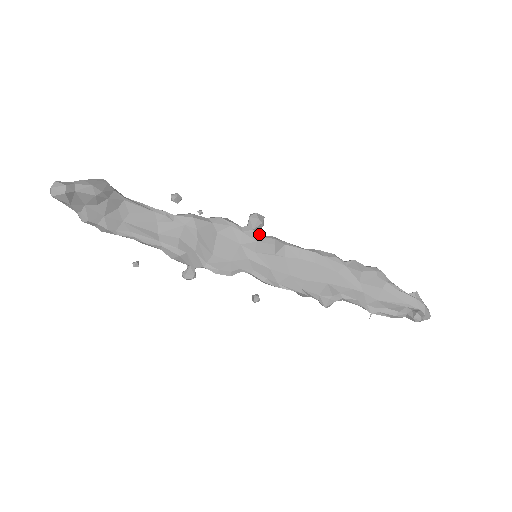
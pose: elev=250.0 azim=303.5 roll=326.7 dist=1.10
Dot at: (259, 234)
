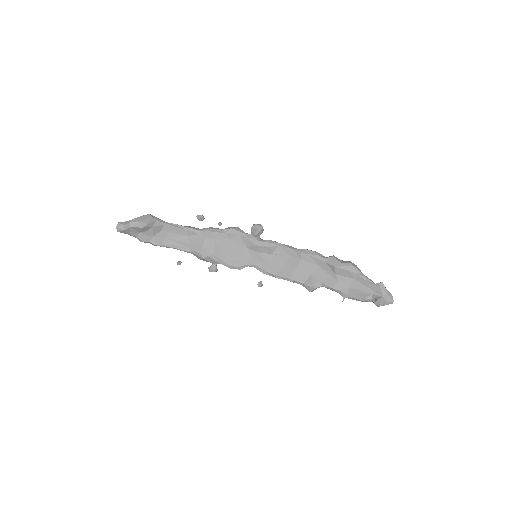
Dot at: (260, 239)
